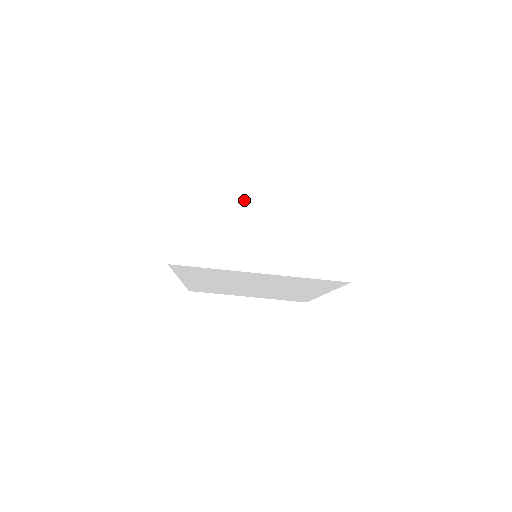
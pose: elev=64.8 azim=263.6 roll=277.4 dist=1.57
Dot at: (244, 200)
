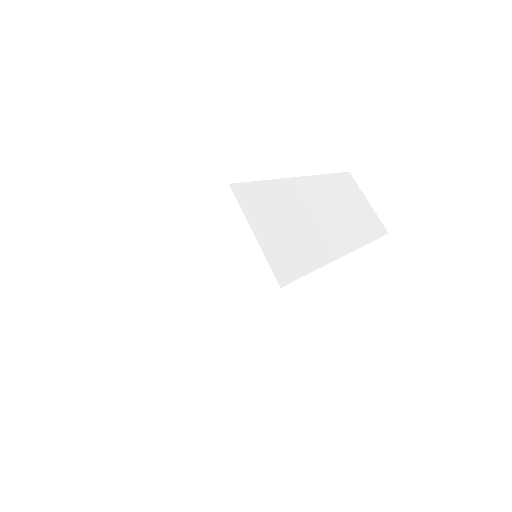
Dot at: (143, 260)
